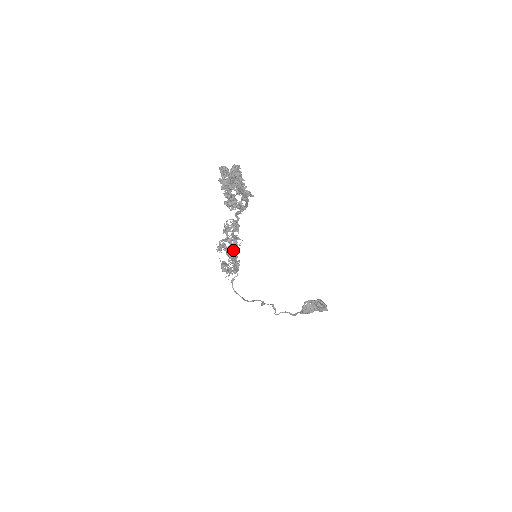
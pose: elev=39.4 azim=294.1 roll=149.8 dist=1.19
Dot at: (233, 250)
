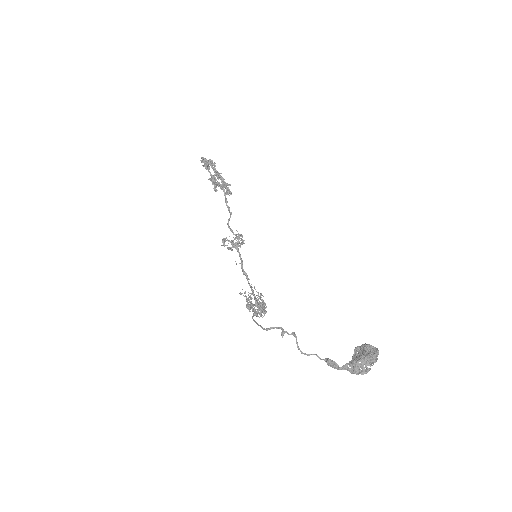
Dot at: (242, 261)
